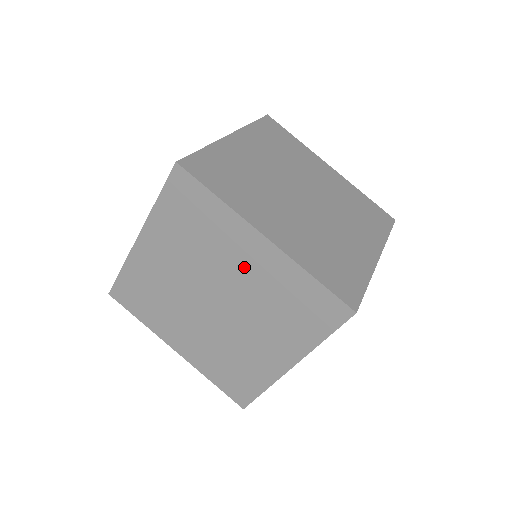
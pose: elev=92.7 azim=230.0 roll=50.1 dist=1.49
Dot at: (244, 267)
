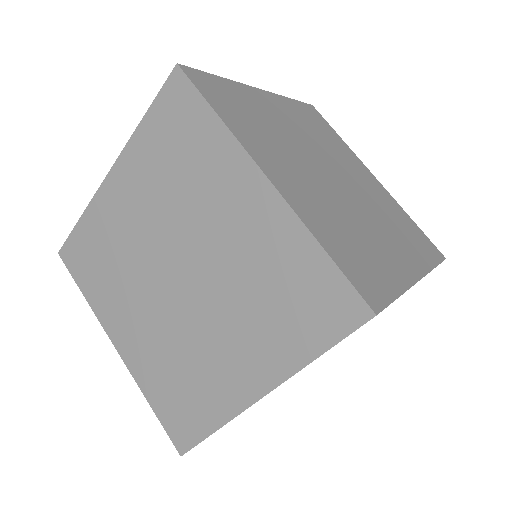
Dot at: (229, 224)
